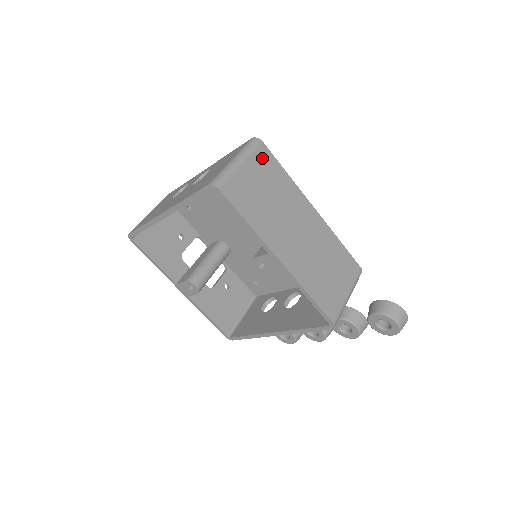
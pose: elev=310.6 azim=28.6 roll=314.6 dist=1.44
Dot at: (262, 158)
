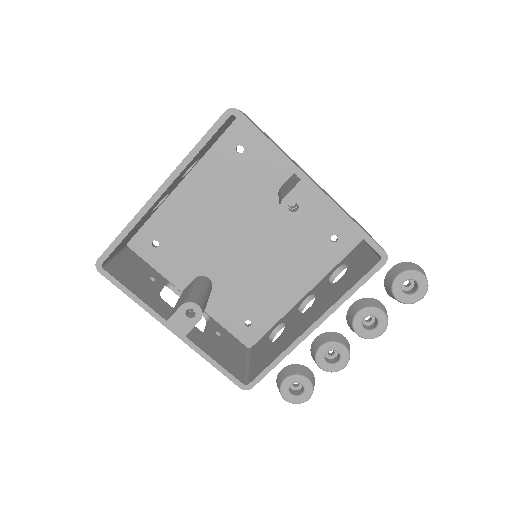
Dot at: occluded
